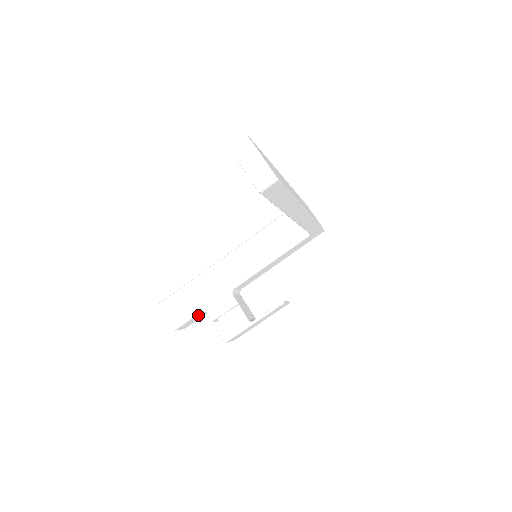
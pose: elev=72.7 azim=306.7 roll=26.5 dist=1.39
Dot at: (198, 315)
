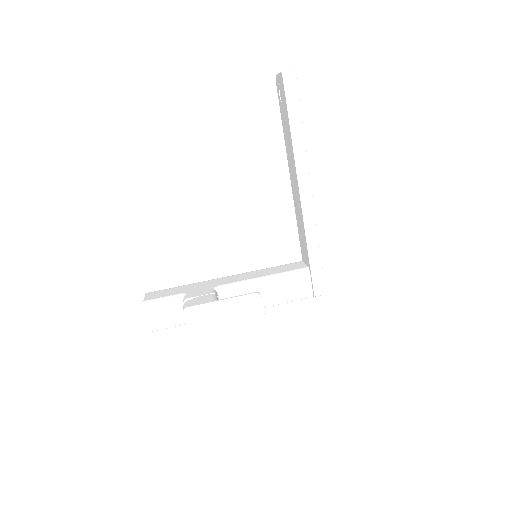
Dot at: (173, 306)
